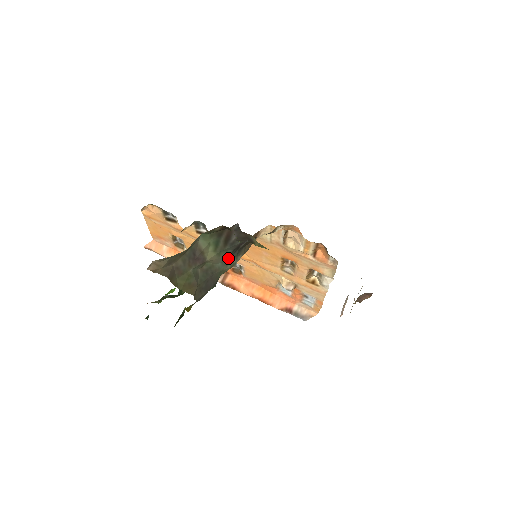
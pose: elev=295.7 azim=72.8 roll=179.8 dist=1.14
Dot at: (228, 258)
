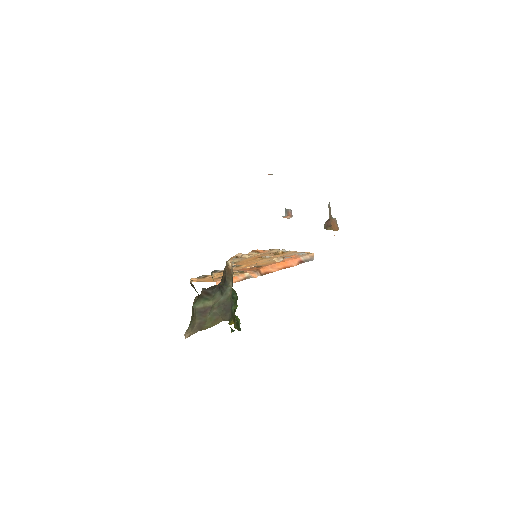
Dot at: (223, 292)
